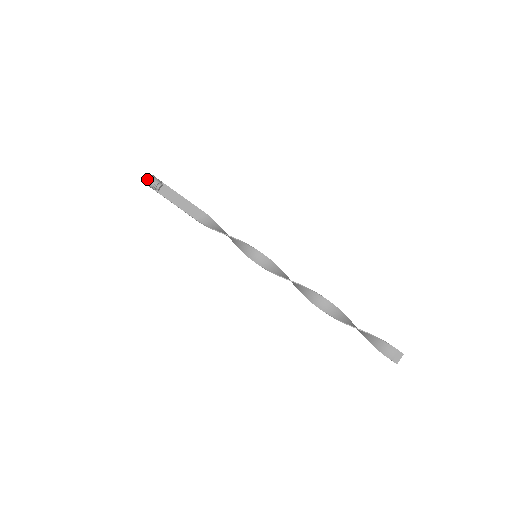
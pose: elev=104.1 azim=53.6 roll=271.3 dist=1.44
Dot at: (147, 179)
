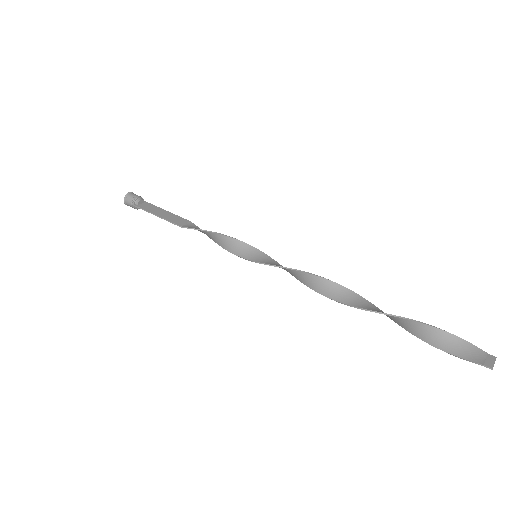
Dot at: (127, 193)
